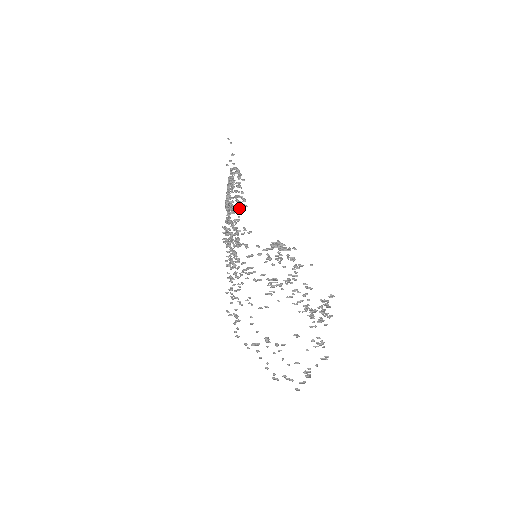
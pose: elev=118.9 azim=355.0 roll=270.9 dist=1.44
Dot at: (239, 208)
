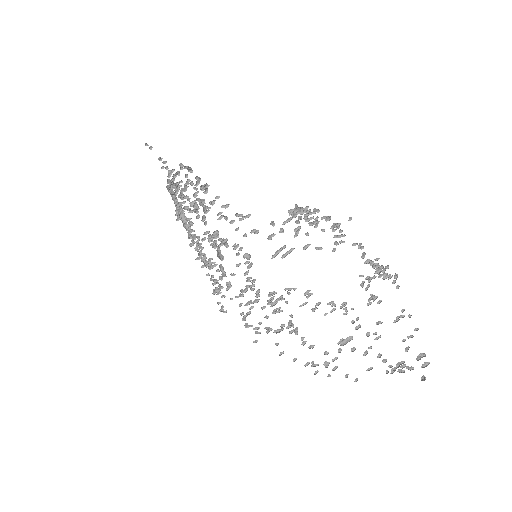
Dot at: (215, 197)
